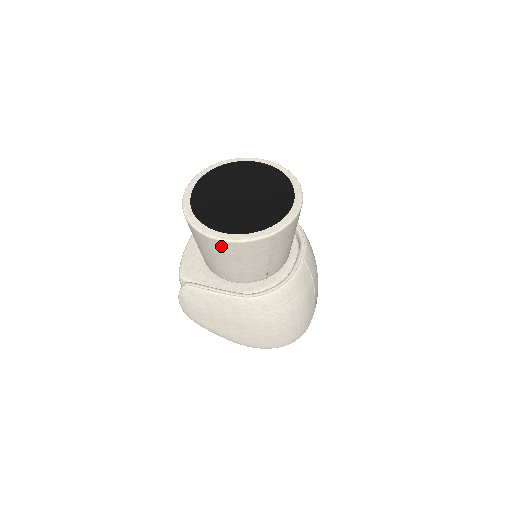
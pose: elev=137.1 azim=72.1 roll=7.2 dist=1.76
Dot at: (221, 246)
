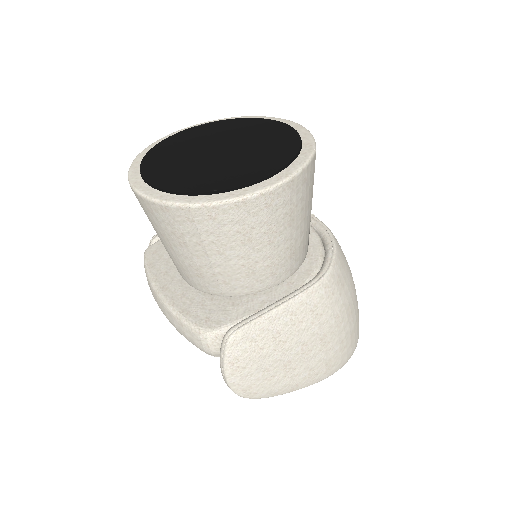
Dot at: (272, 203)
